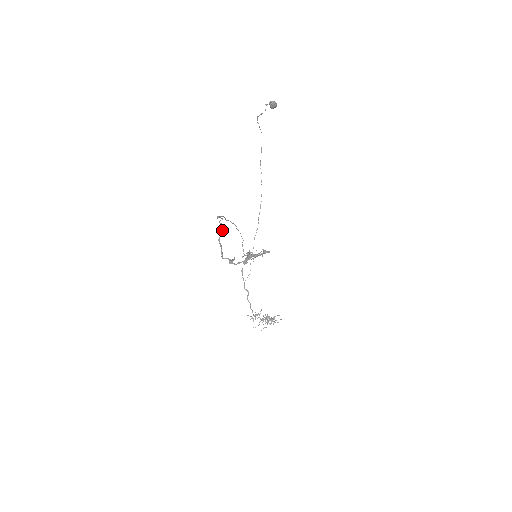
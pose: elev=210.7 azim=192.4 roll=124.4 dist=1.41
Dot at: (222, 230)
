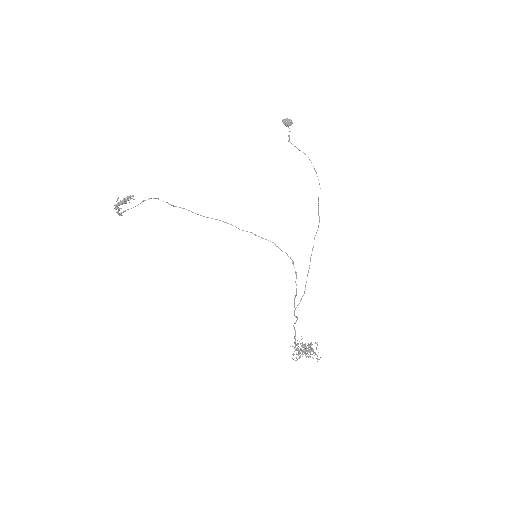
Dot at: occluded
